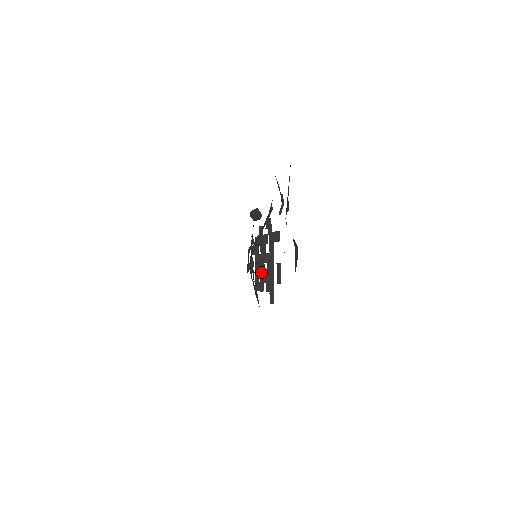
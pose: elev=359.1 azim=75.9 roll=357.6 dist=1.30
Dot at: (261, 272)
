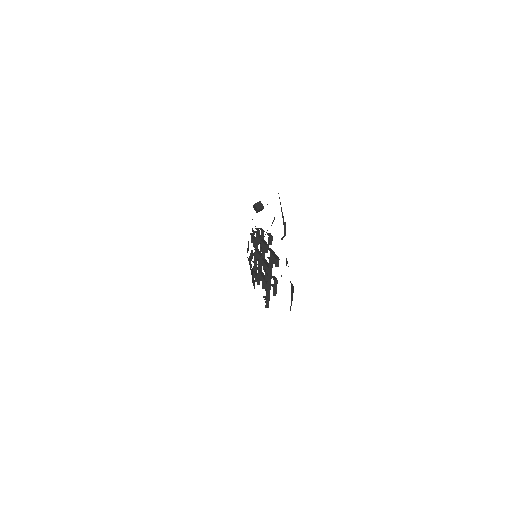
Dot at: (259, 270)
